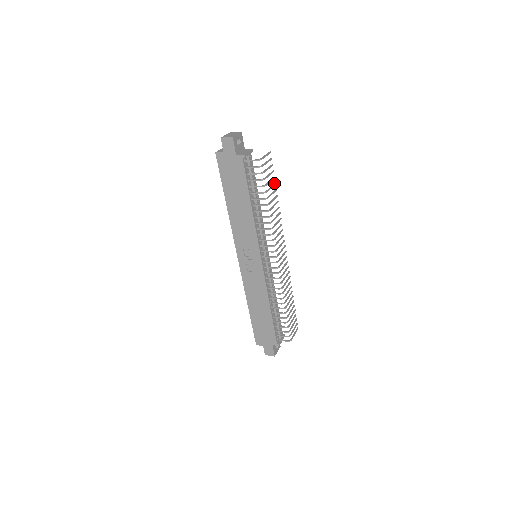
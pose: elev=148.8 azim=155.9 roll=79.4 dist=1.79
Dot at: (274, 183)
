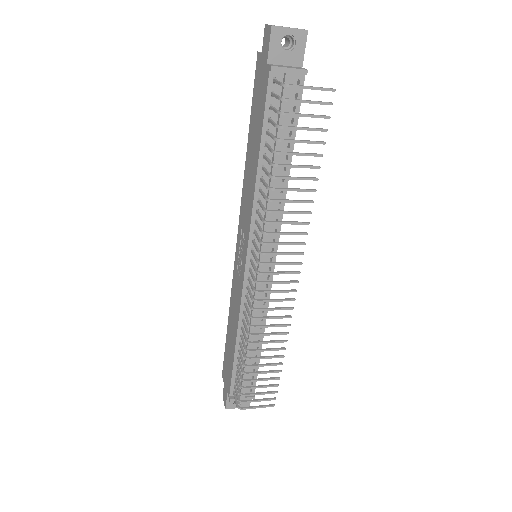
Dot at: occluded
